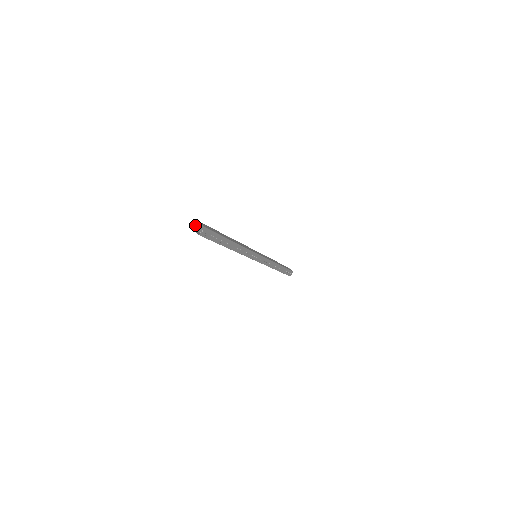
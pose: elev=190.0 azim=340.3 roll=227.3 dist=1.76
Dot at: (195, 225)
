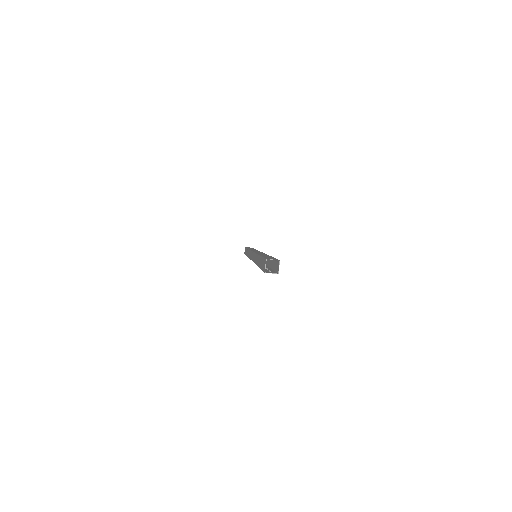
Dot at: (273, 259)
